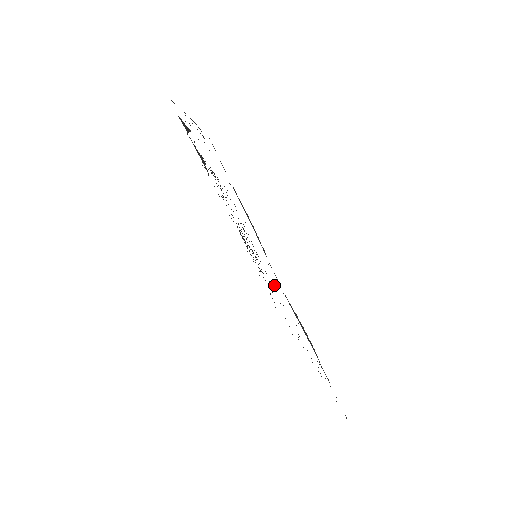
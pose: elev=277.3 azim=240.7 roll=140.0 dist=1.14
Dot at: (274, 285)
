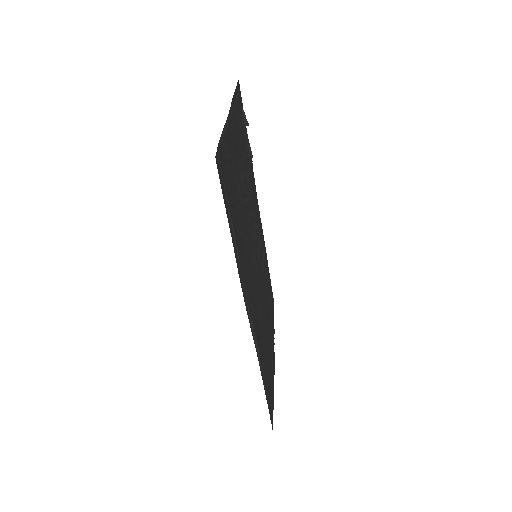
Dot at: (255, 288)
